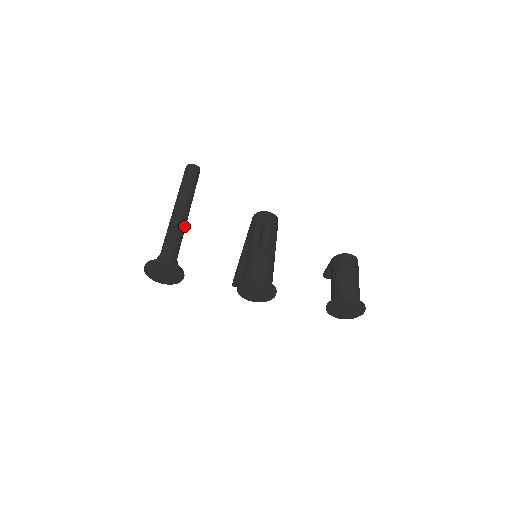
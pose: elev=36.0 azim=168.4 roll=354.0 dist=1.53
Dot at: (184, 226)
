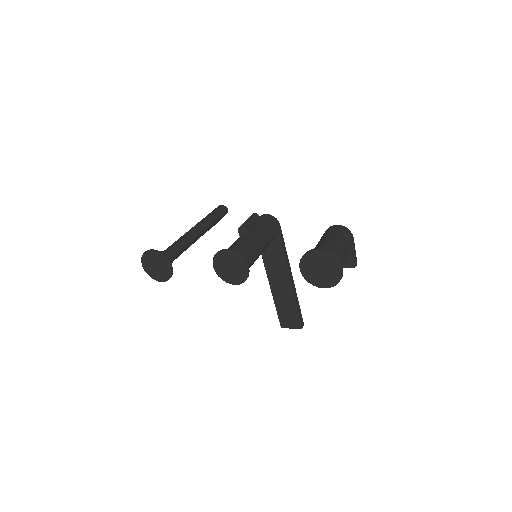
Dot at: (191, 238)
